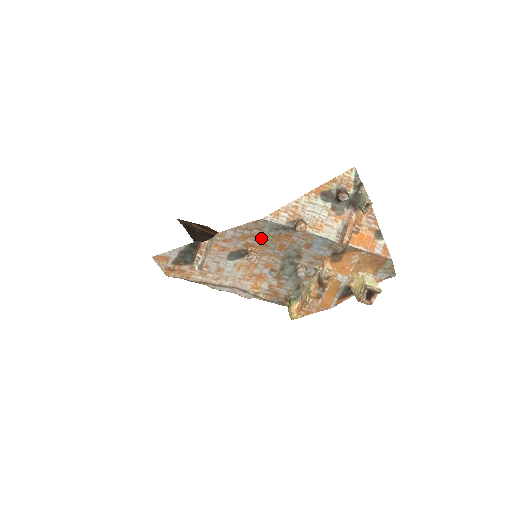
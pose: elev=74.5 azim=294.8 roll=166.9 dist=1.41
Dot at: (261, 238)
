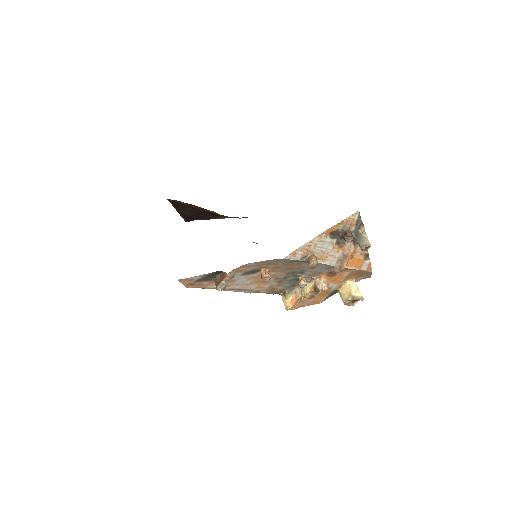
Dot at: (275, 264)
